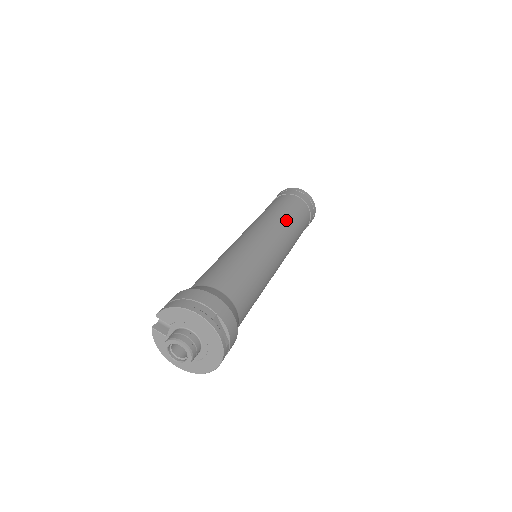
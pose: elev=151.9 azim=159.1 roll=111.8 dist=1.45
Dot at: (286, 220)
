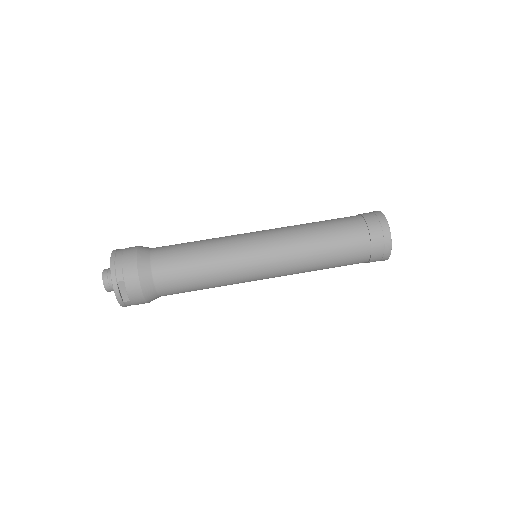
Dot at: (308, 247)
